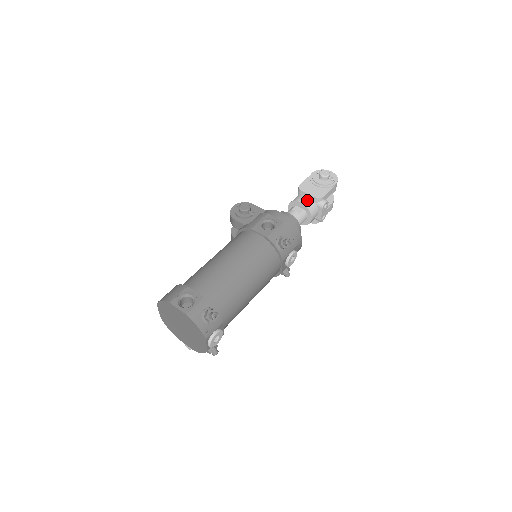
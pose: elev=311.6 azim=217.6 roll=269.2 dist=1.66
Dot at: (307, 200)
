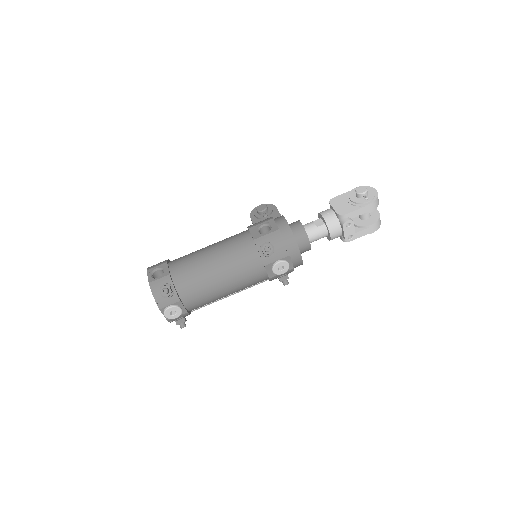
Dot at: (330, 215)
